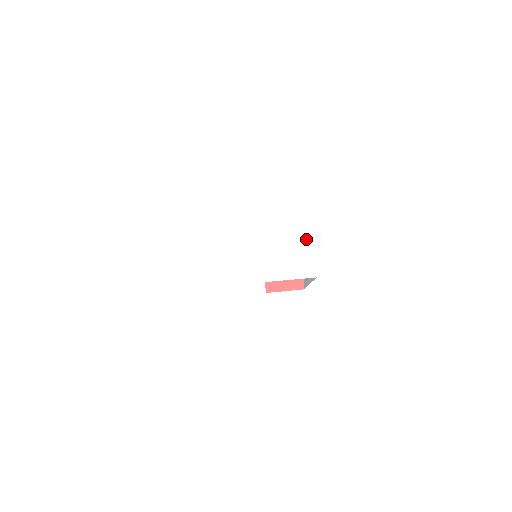
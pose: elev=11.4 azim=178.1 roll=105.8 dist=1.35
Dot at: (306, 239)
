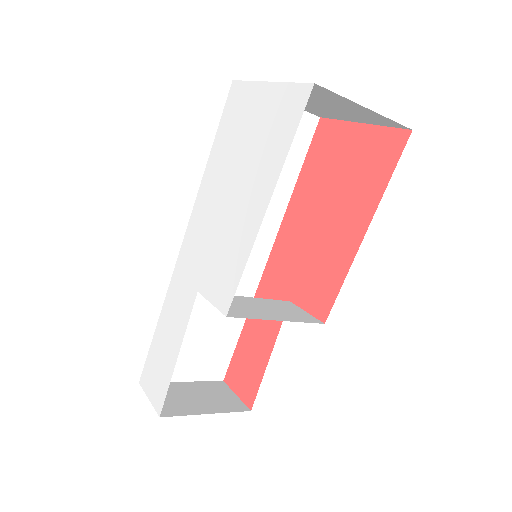
Dot at: (237, 262)
